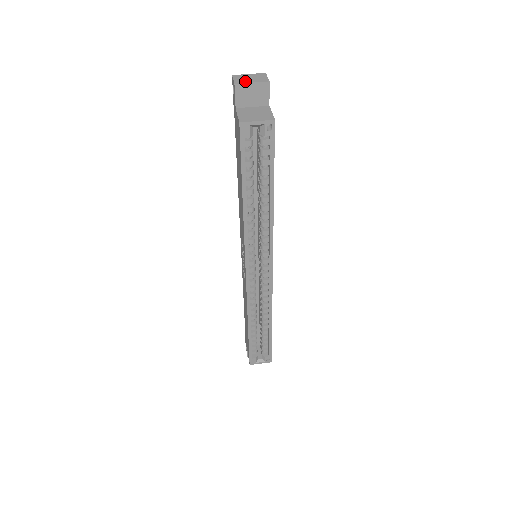
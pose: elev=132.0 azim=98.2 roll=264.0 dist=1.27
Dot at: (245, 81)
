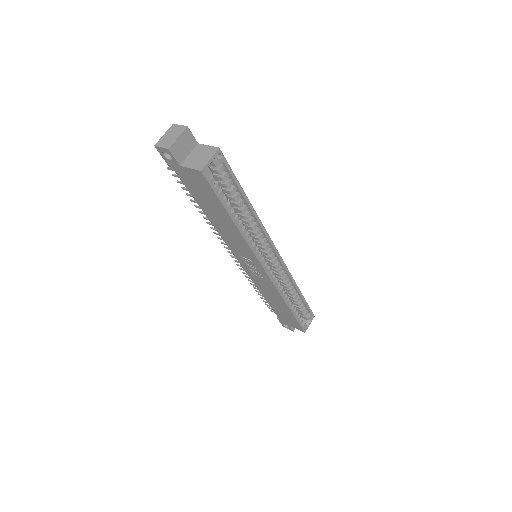
Dot at: (172, 141)
